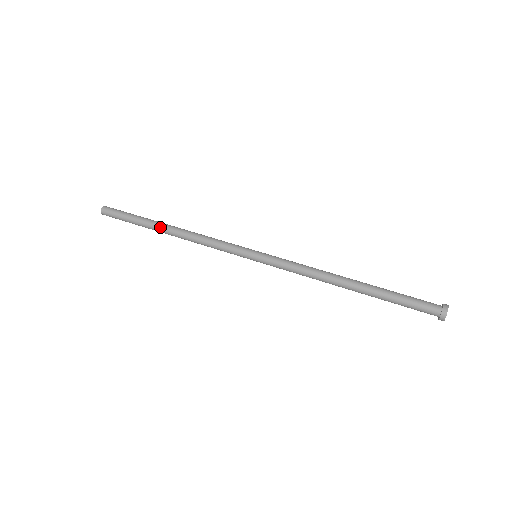
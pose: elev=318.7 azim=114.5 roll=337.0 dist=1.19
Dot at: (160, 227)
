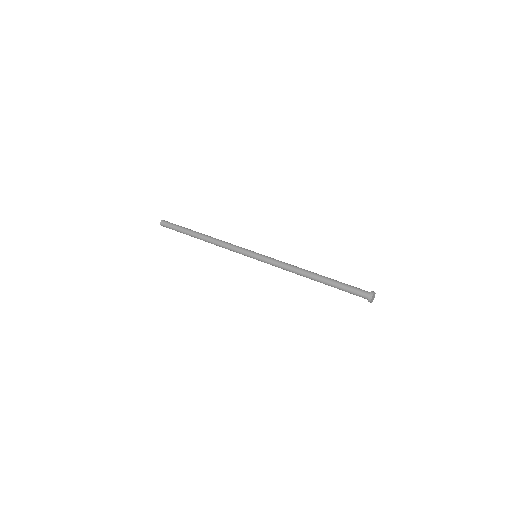
Dot at: (196, 237)
